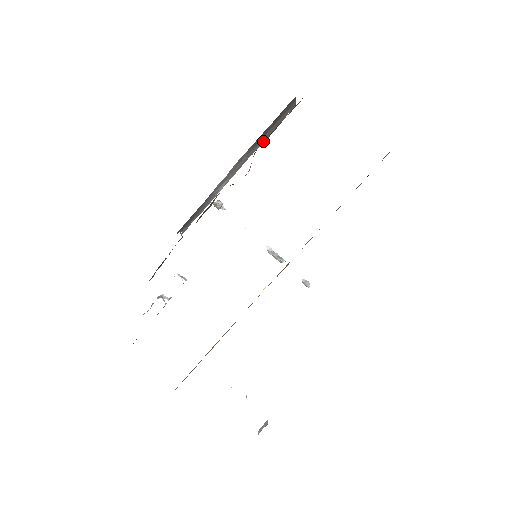
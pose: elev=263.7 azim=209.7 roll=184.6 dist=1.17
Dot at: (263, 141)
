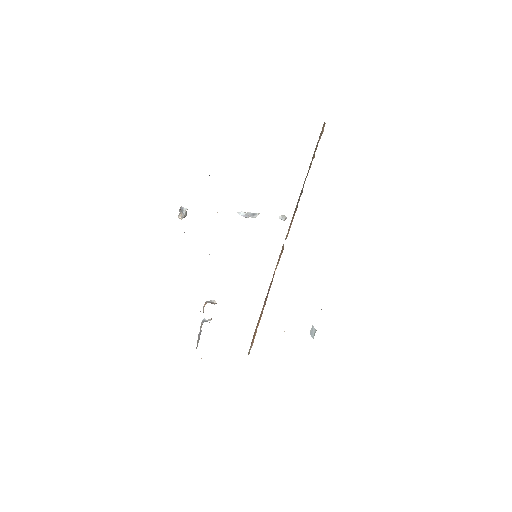
Dot at: occluded
